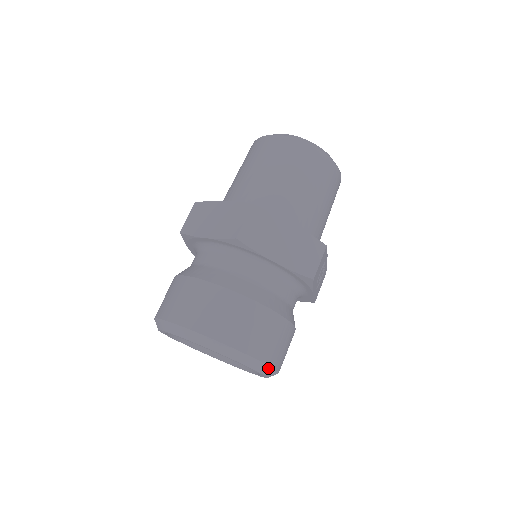
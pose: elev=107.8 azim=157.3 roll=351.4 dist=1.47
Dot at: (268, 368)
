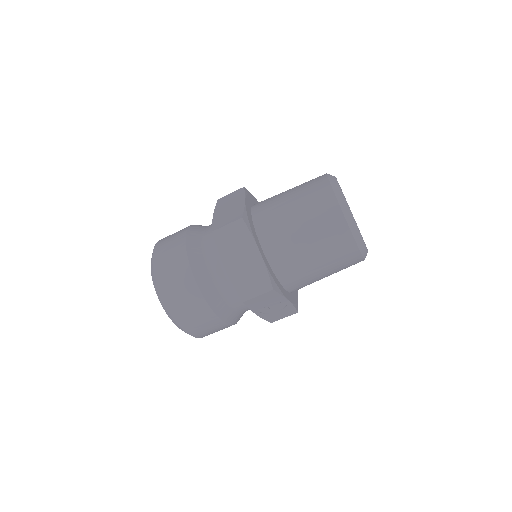
Dot at: (179, 326)
